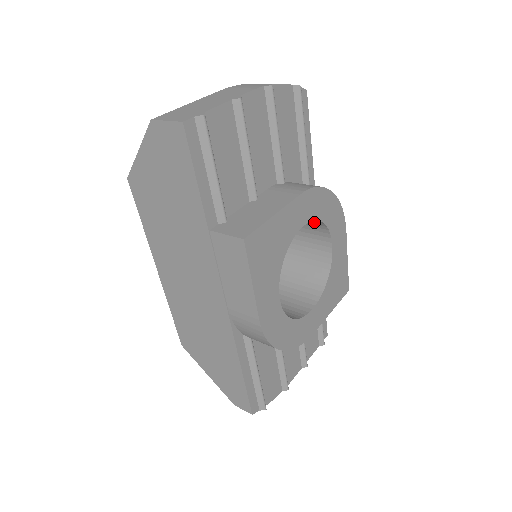
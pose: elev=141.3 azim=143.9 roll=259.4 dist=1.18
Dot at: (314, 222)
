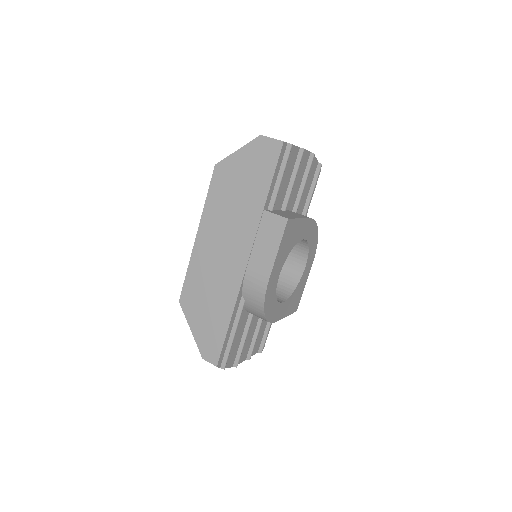
Dot at: (301, 247)
